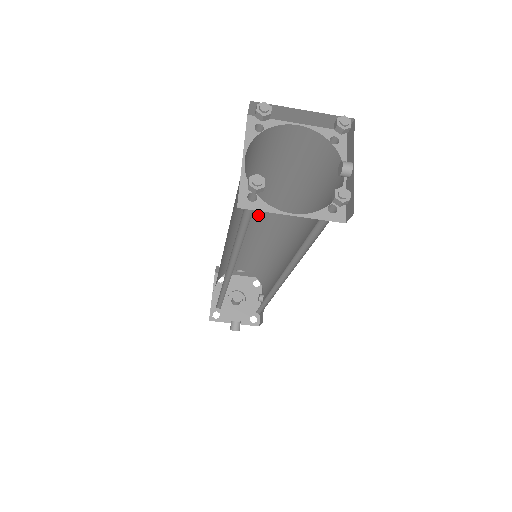
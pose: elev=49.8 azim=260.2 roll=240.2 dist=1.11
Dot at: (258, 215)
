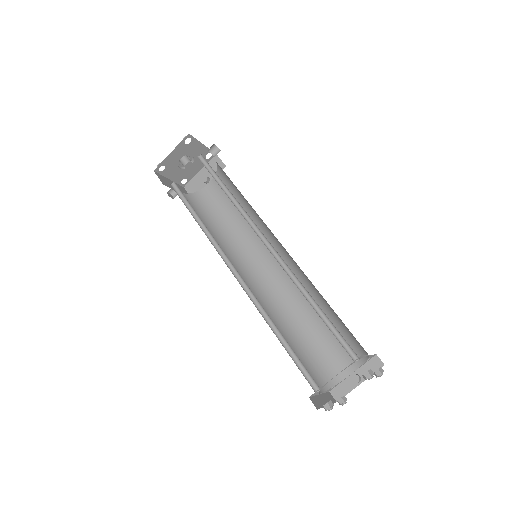
Dot at: occluded
